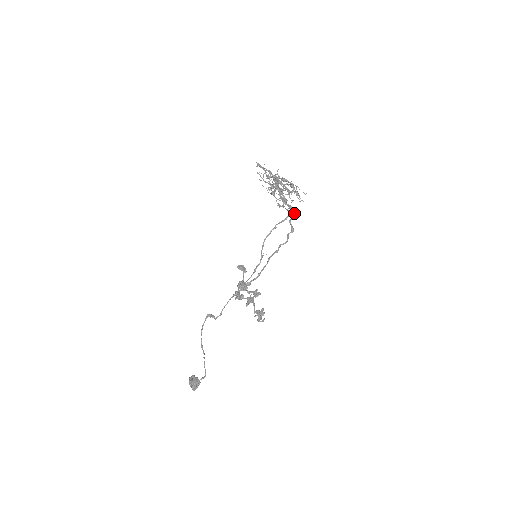
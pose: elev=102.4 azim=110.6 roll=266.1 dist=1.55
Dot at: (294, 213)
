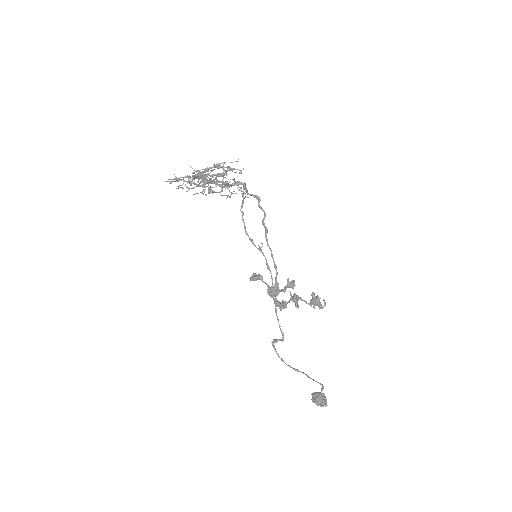
Dot at: occluded
